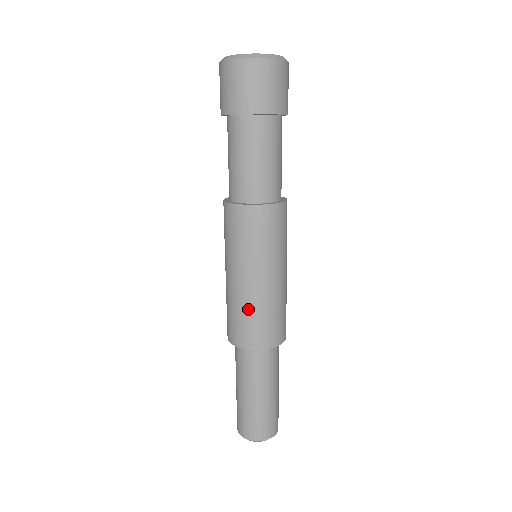
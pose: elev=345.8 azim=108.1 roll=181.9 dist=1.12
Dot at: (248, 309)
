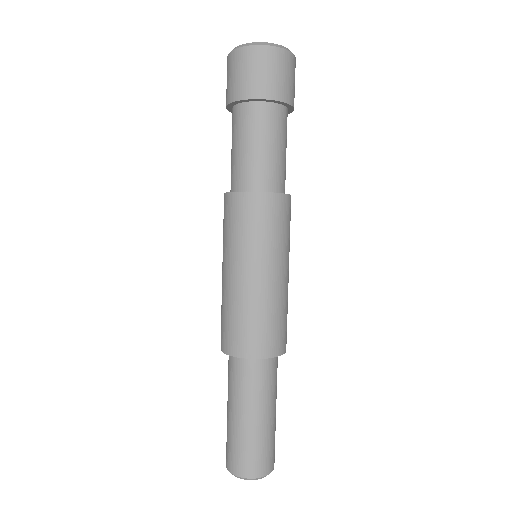
Dot at: (223, 305)
